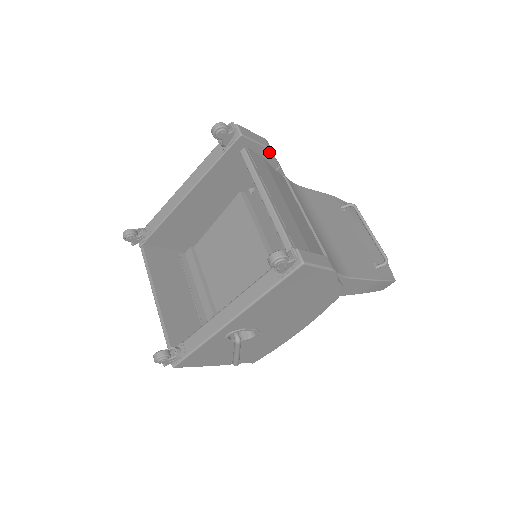
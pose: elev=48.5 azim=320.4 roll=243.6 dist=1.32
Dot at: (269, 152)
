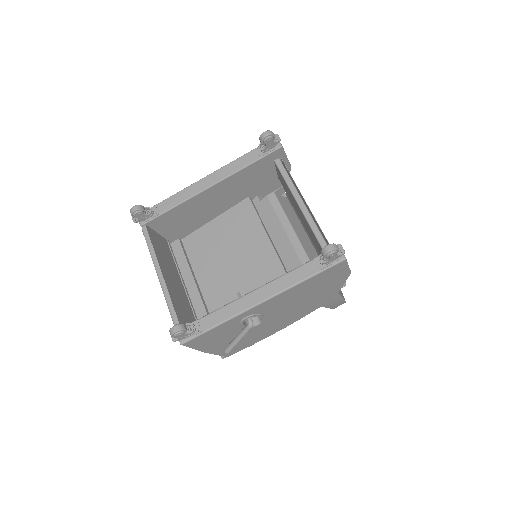
Dot at: (288, 169)
